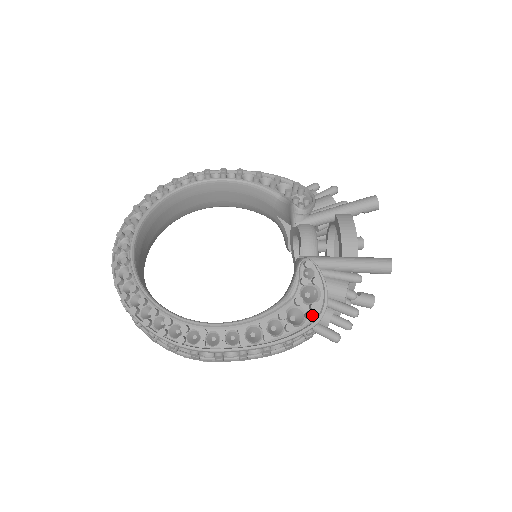
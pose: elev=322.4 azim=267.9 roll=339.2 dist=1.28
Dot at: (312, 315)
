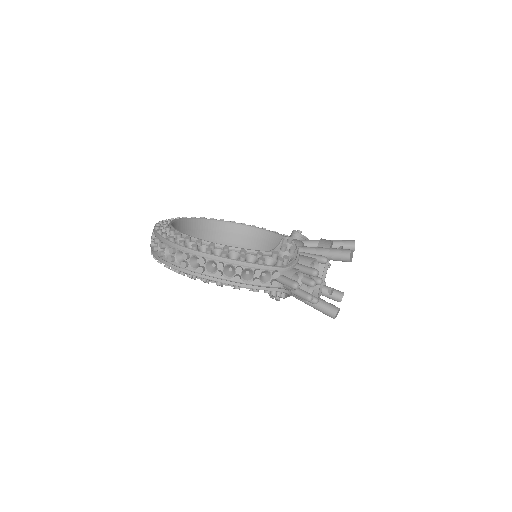
Dot at: (281, 259)
